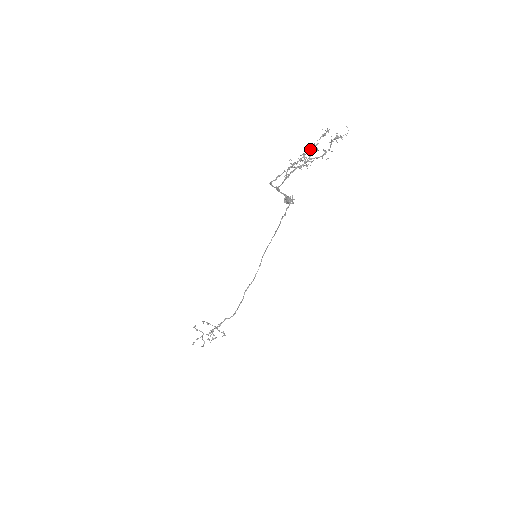
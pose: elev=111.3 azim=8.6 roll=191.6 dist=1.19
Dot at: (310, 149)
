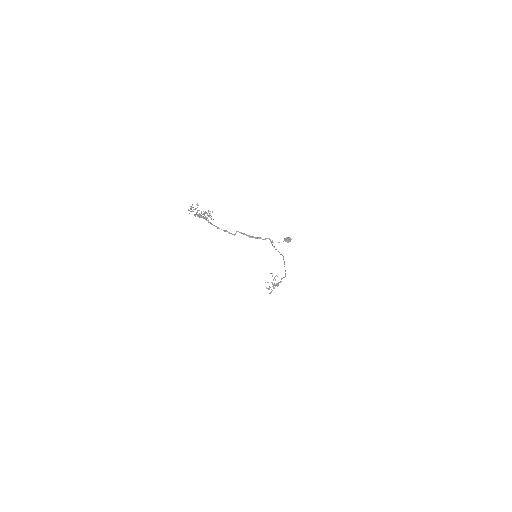
Dot at: occluded
